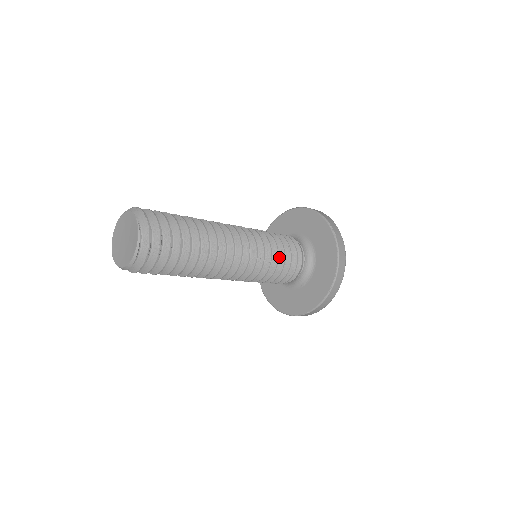
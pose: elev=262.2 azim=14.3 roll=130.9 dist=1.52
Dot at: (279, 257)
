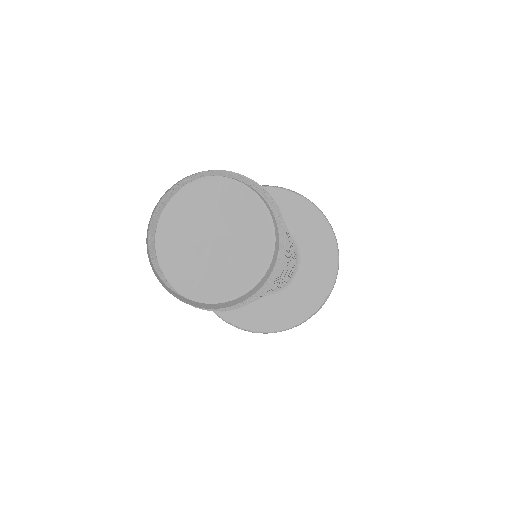
Dot at: occluded
